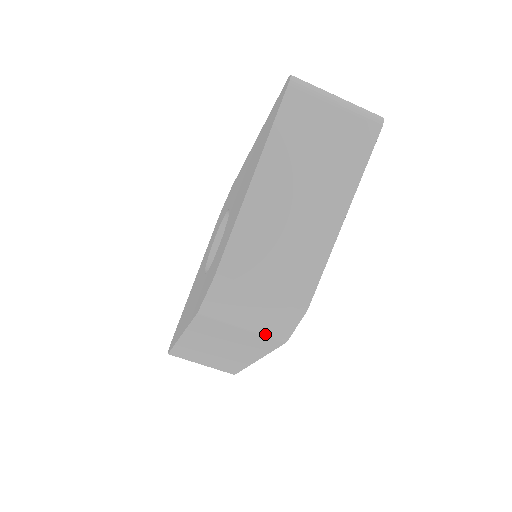
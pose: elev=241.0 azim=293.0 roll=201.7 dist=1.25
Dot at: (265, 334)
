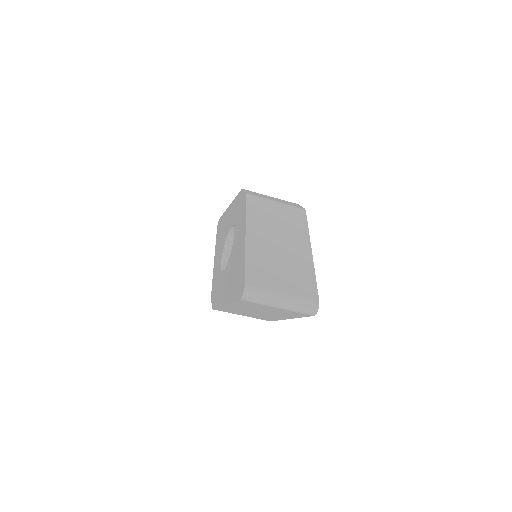
Dot at: occluded
